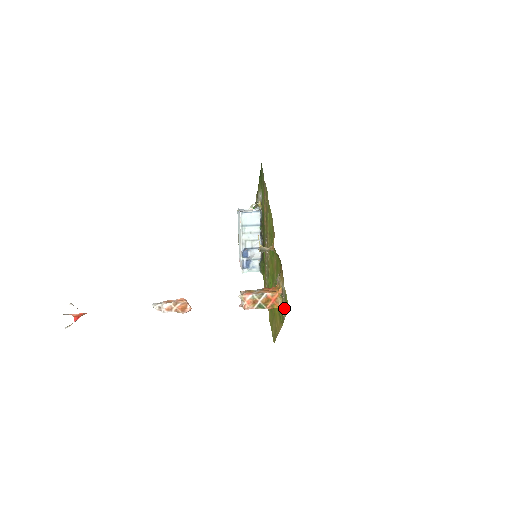
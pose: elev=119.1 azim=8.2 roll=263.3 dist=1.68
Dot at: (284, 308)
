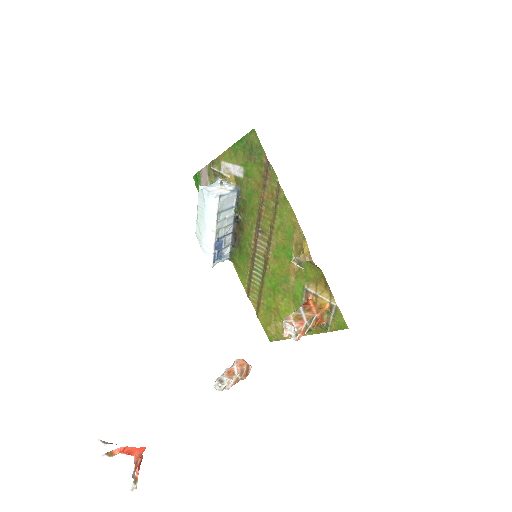
Dot at: (331, 324)
